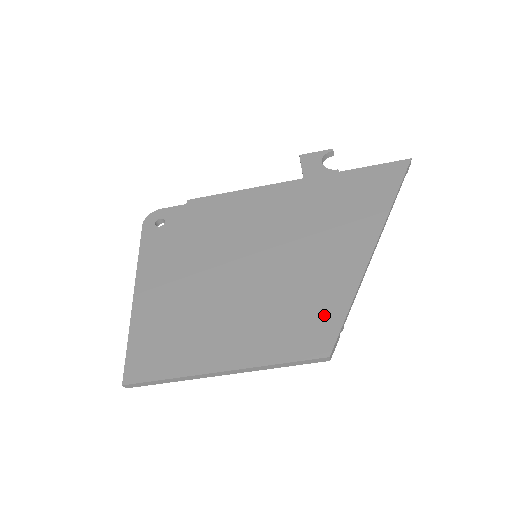
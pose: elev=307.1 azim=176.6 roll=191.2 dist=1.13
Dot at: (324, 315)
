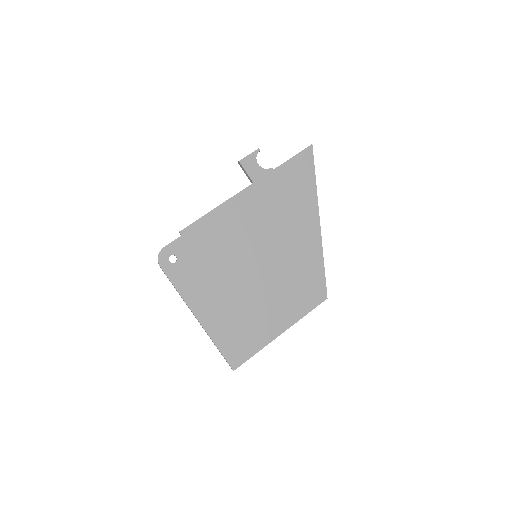
Dot at: (314, 277)
